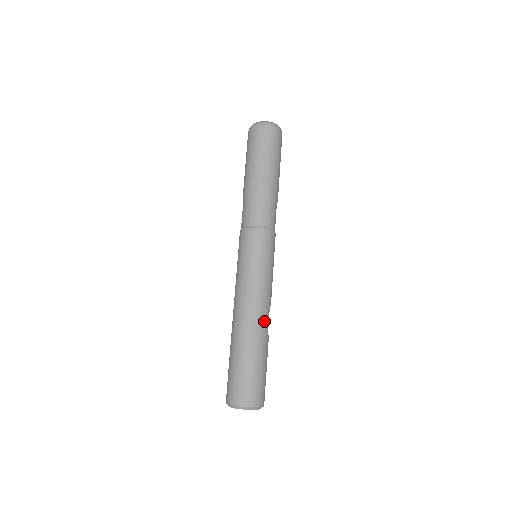
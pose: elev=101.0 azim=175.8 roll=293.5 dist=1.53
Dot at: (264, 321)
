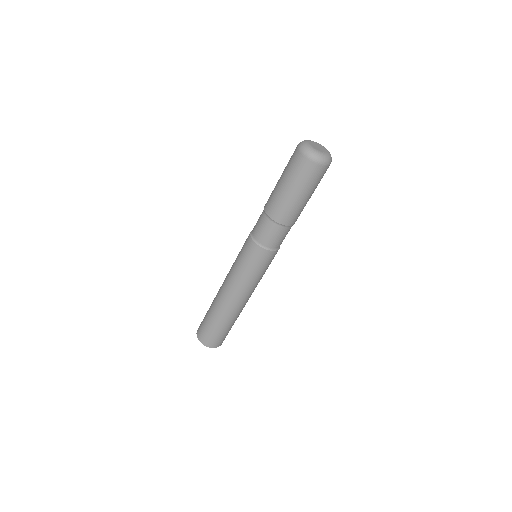
Dot at: (242, 306)
